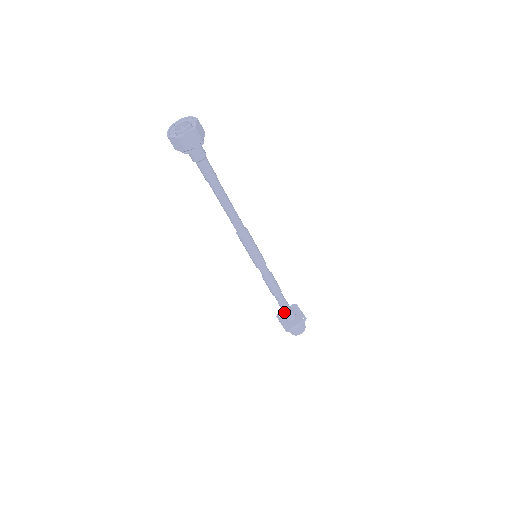
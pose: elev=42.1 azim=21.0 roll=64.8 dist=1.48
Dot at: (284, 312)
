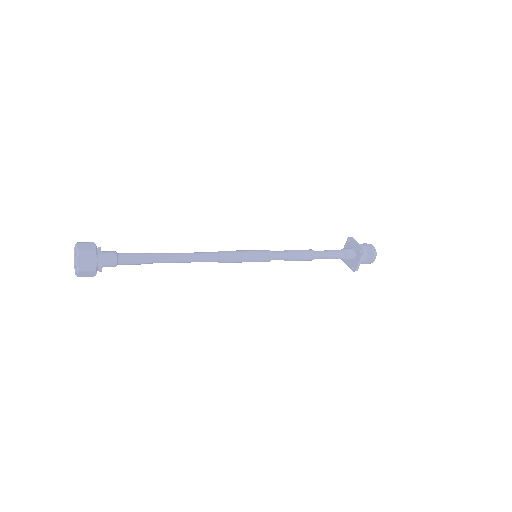
Dot at: occluded
